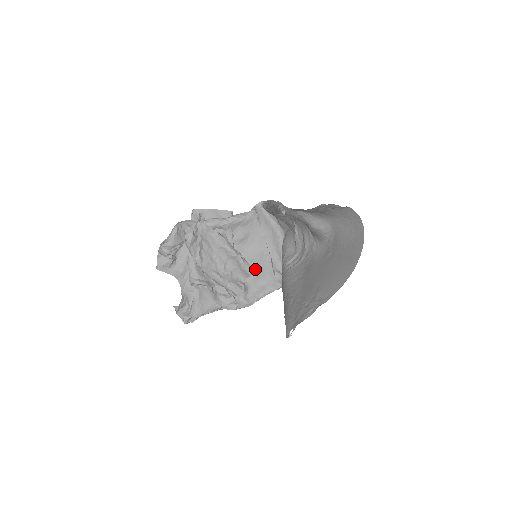
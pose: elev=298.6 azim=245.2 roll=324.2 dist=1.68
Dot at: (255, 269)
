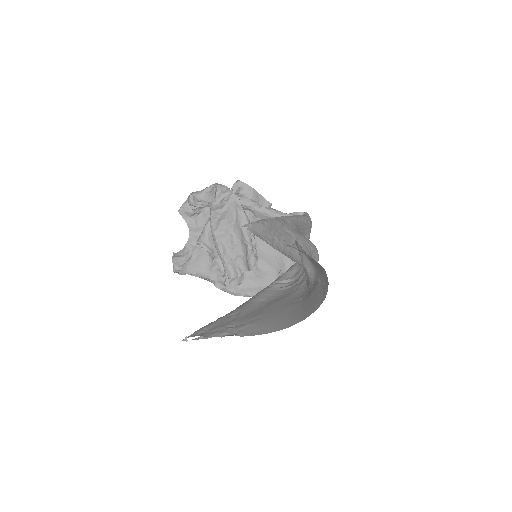
Dot at: (261, 268)
